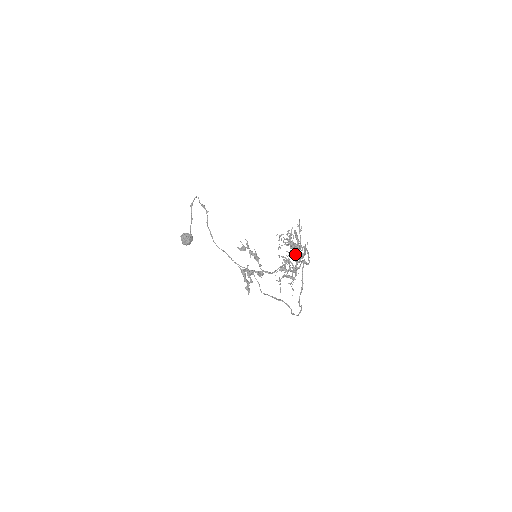
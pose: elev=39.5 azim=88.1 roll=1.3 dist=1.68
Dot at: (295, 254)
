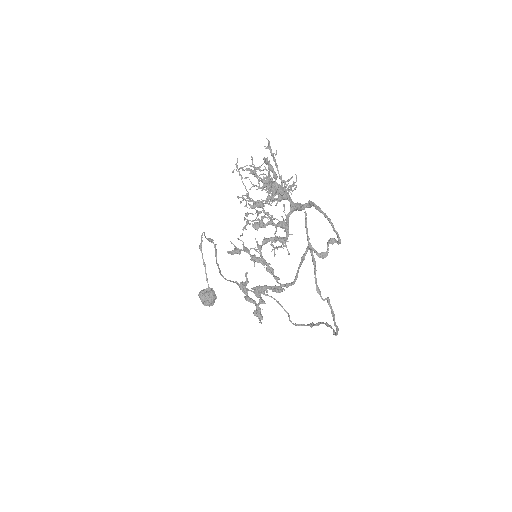
Dot at: occluded
